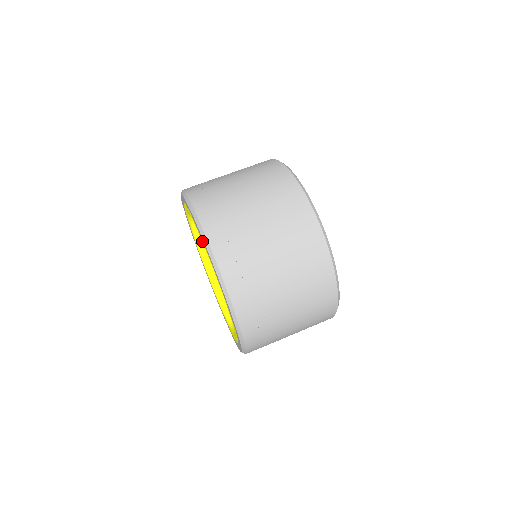
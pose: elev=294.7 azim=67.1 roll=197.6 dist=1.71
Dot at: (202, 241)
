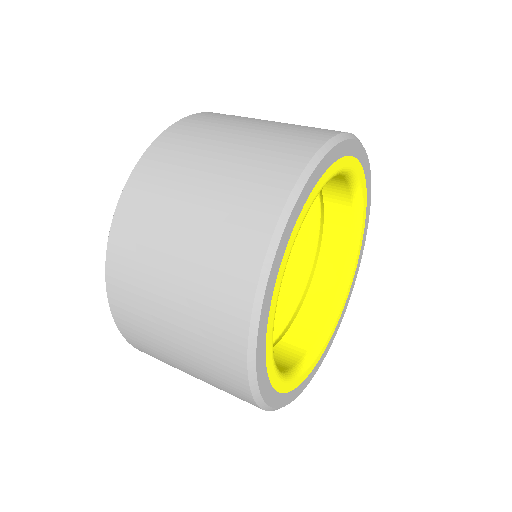
Dot at: occluded
